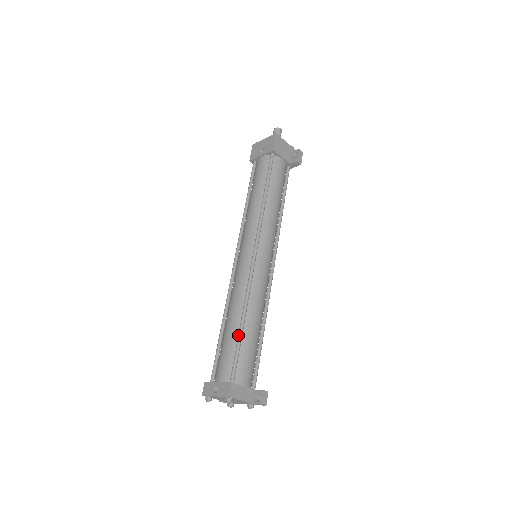
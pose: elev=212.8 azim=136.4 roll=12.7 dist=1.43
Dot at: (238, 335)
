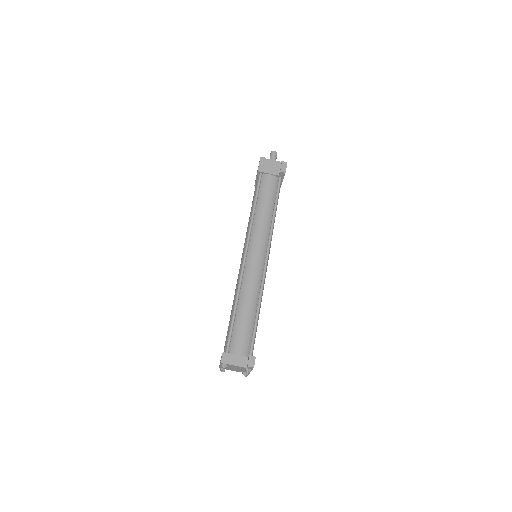
Dot at: (232, 317)
